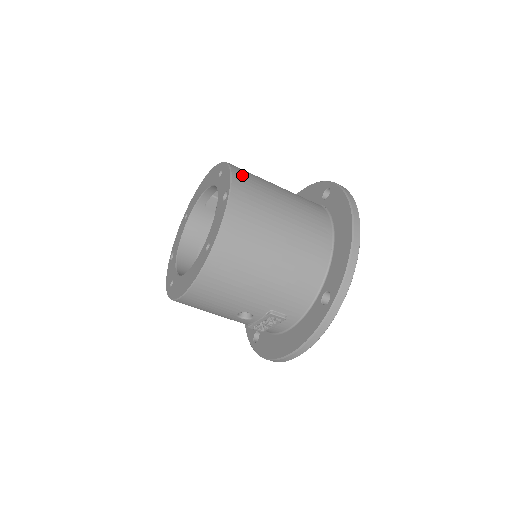
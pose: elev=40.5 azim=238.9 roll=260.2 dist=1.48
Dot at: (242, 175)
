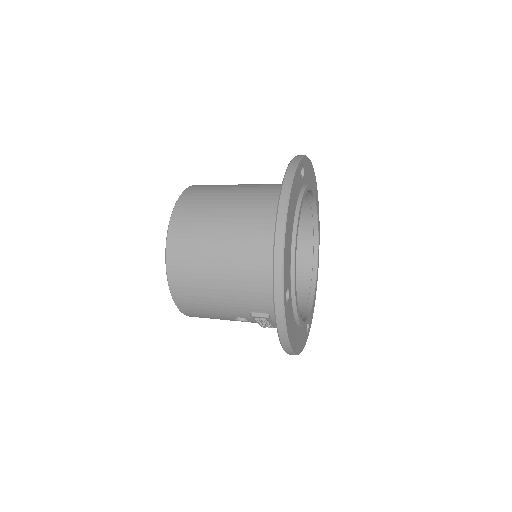
Dot at: (188, 199)
